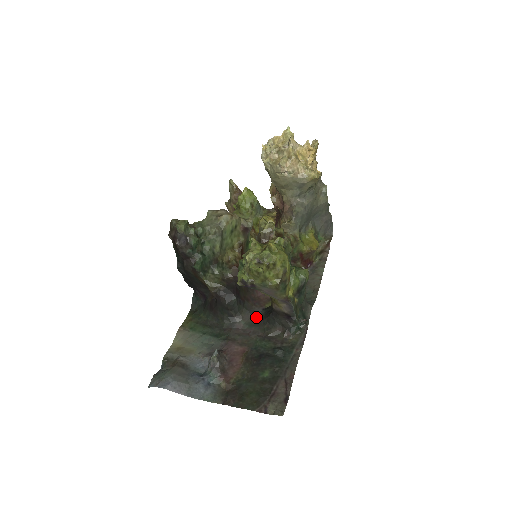
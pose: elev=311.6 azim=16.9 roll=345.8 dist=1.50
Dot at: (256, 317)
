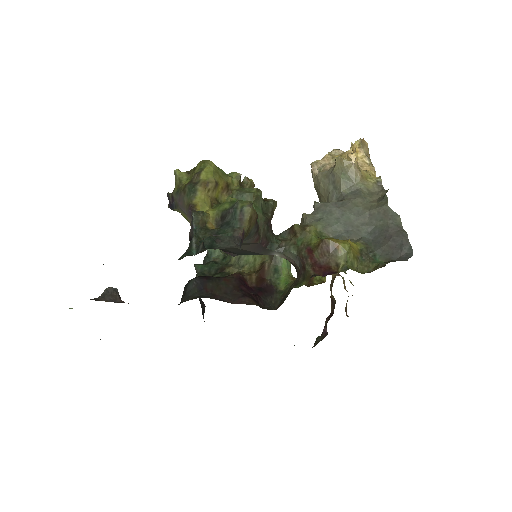
Dot at: occluded
